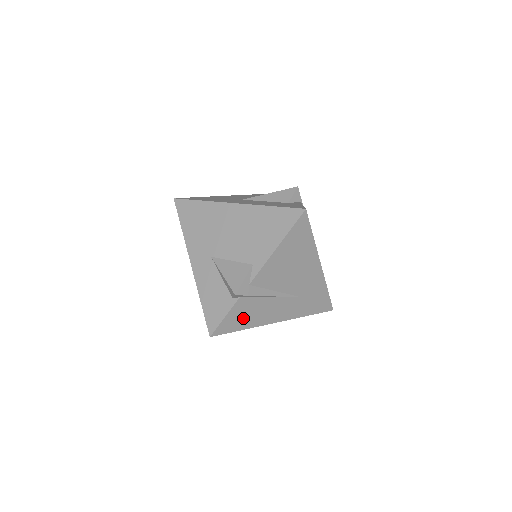
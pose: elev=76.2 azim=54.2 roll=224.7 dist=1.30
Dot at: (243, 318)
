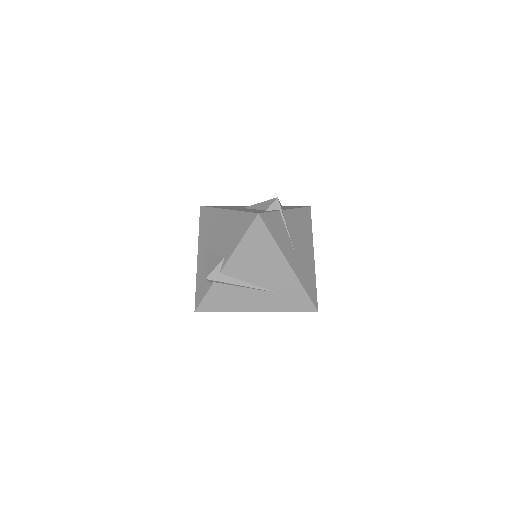
Dot at: (222, 301)
